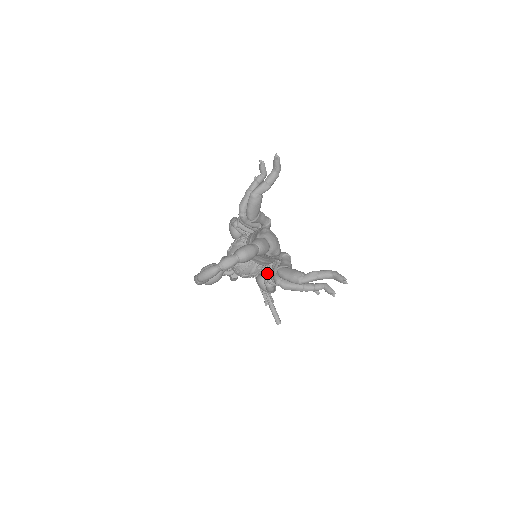
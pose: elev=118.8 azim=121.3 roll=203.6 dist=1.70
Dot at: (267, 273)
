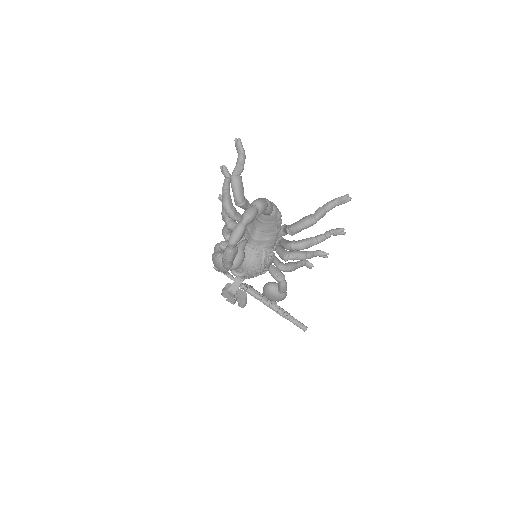
Dot at: (274, 264)
